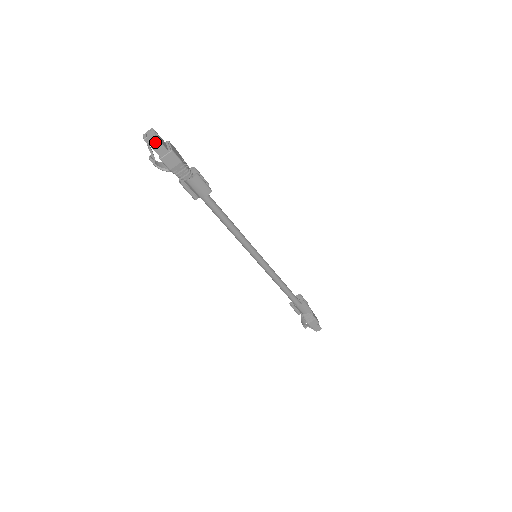
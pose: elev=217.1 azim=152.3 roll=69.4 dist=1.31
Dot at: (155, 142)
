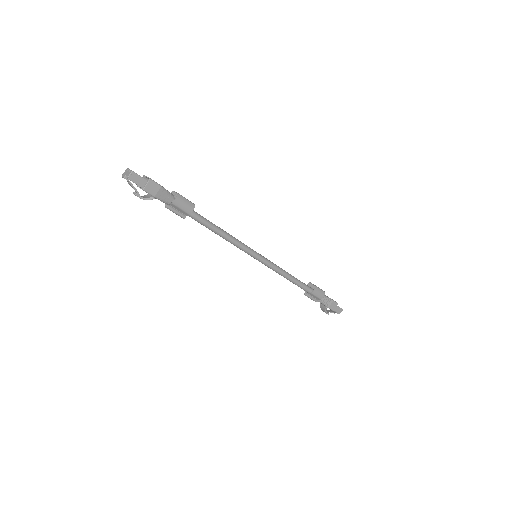
Dot at: (134, 176)
